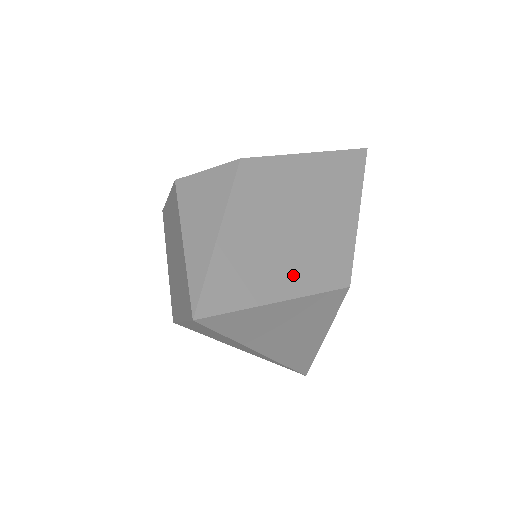
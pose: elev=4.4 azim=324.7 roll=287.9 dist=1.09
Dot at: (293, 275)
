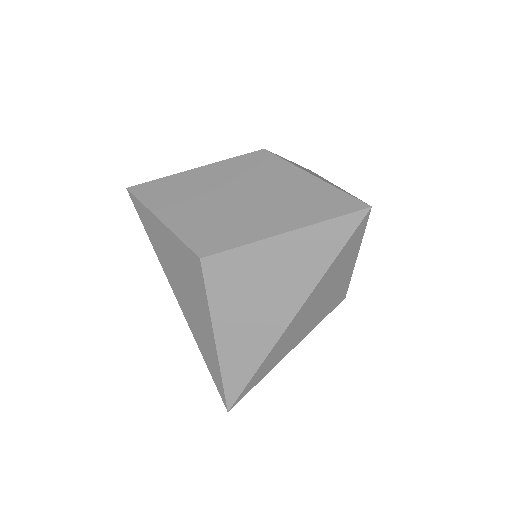
Dot at: occluded
